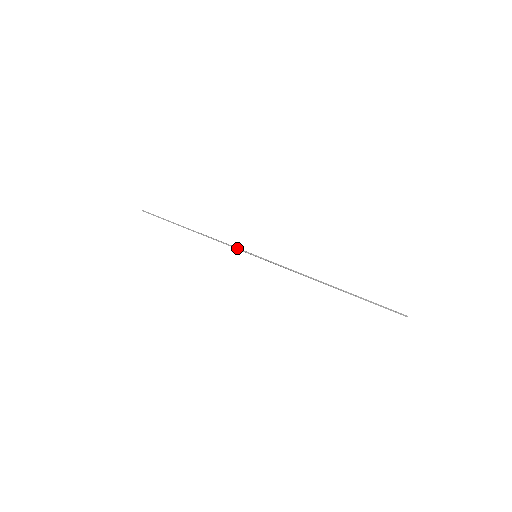
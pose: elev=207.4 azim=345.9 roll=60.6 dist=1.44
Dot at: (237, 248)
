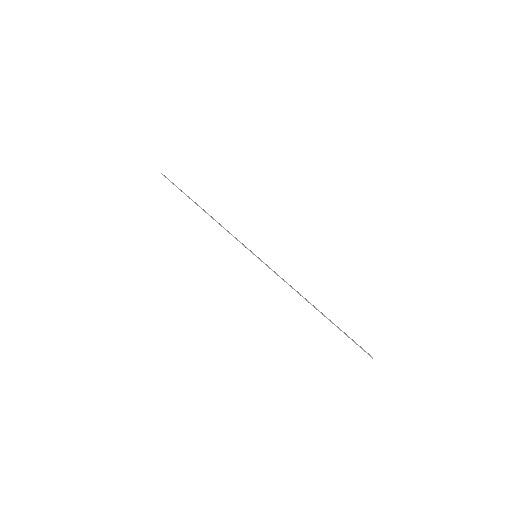
Dot at: occluded
